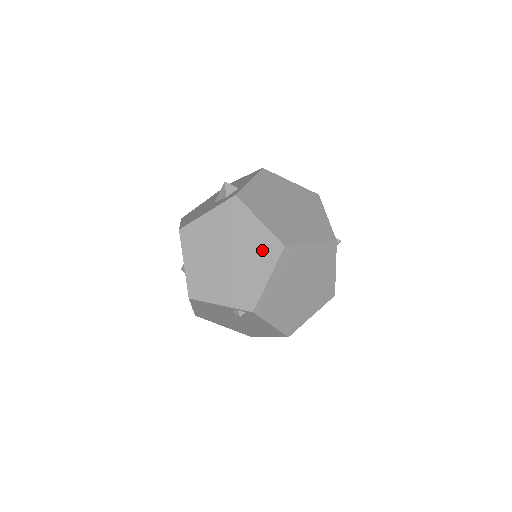
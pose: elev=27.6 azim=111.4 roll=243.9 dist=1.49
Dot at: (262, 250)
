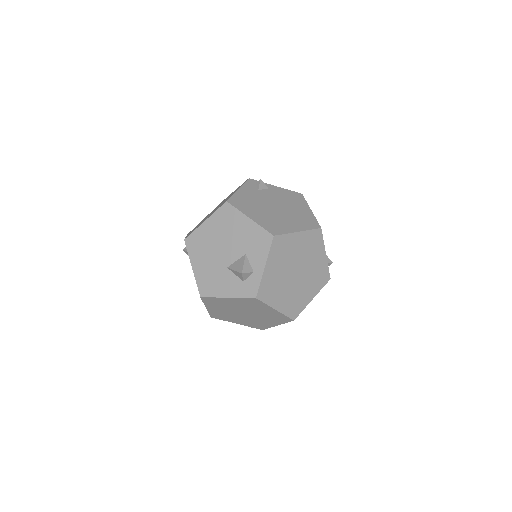
Dot at: (275, 318)
